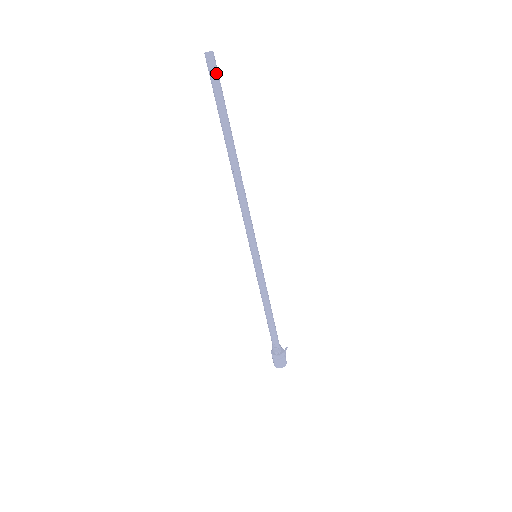
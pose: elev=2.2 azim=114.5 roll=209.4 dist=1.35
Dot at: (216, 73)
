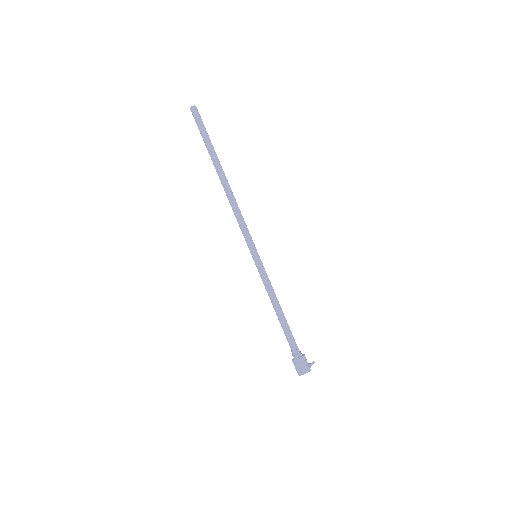
Dot at: (199, 118)
